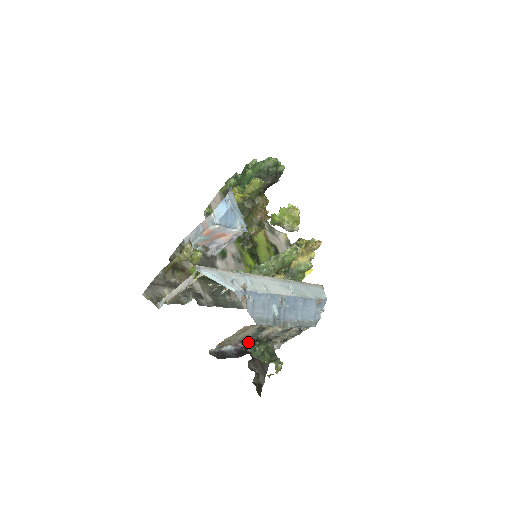
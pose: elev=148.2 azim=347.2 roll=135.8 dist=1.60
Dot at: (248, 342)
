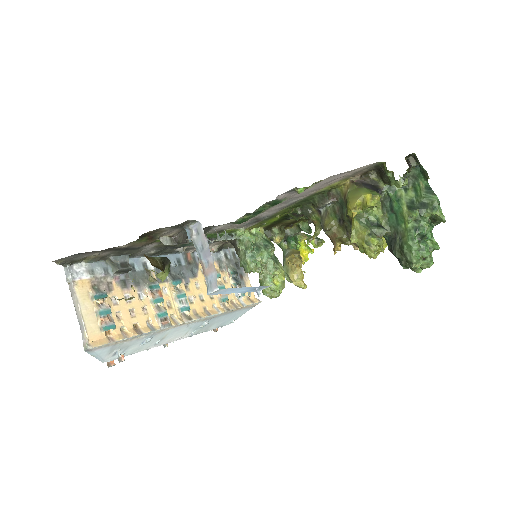
Dot at: occluded
